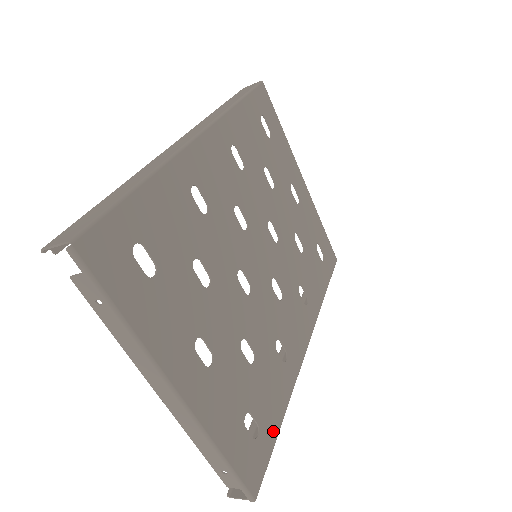
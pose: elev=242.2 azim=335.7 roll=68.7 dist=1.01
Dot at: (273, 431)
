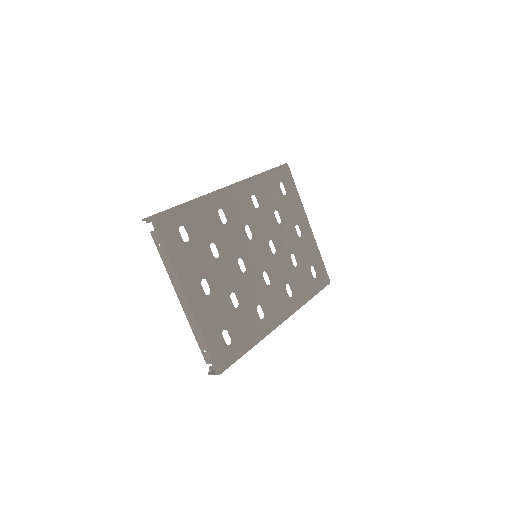
Dot at: (242, 349)
